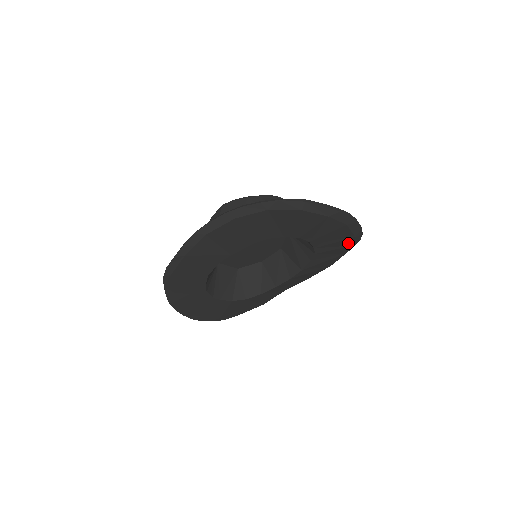
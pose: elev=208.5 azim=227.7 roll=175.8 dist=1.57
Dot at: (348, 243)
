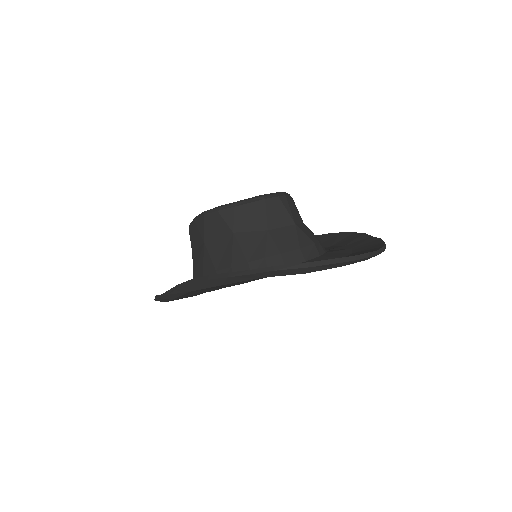
Dot at: occluded
